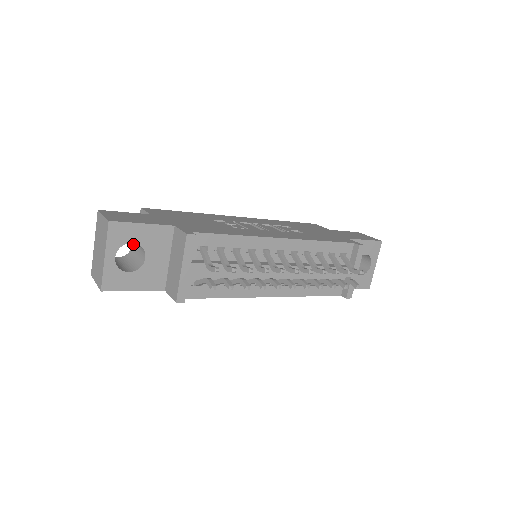
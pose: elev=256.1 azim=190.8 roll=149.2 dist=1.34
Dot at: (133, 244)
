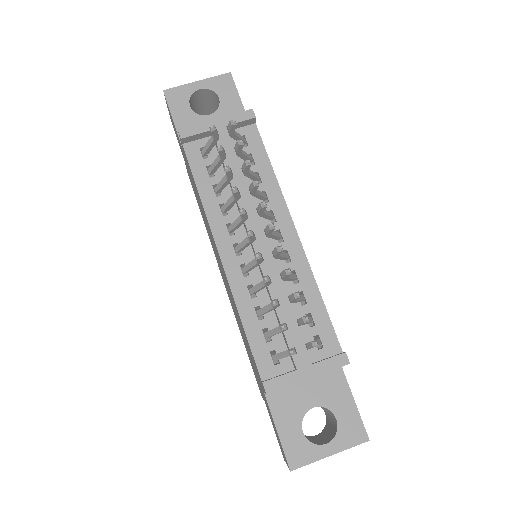
Dot at: occluded
